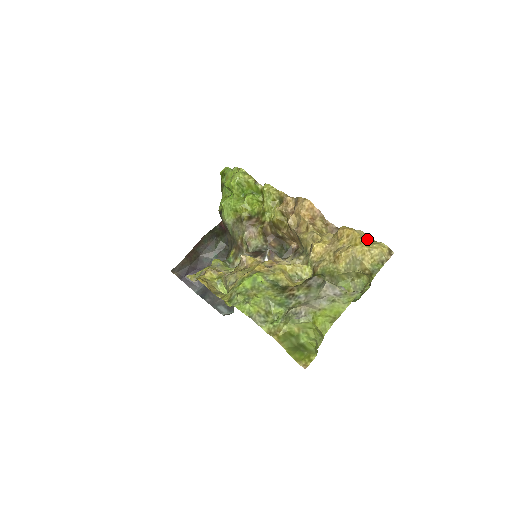
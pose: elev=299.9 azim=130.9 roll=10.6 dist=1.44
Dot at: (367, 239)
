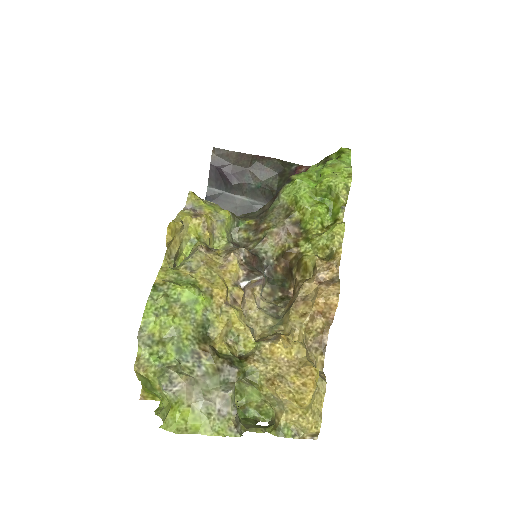
Dot at: (317, 402)
